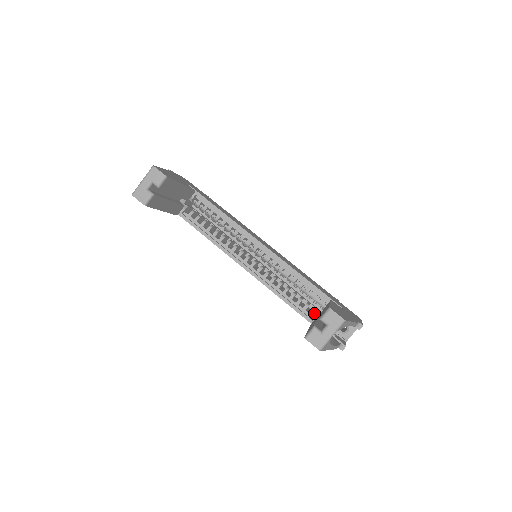
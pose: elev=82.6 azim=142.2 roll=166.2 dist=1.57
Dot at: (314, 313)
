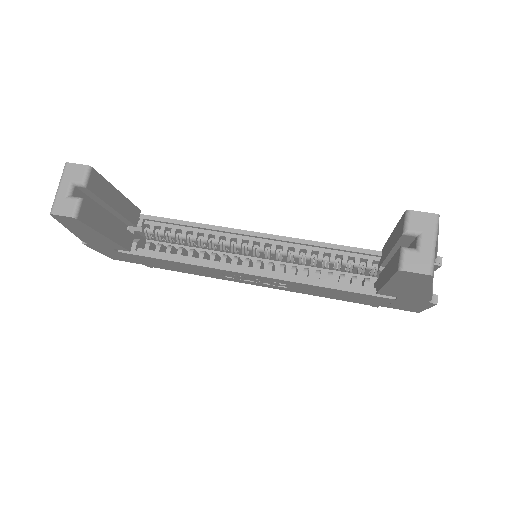
Dot at: occluded
